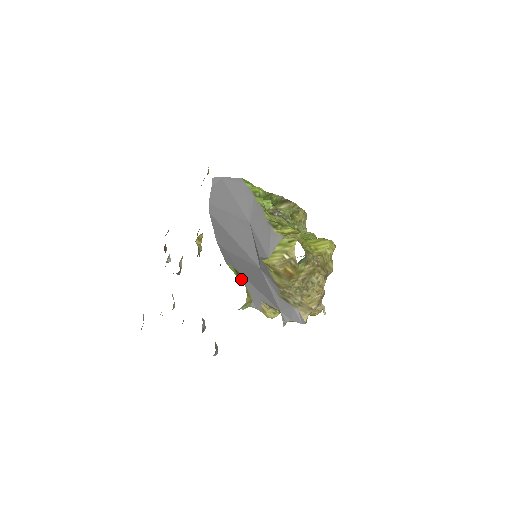
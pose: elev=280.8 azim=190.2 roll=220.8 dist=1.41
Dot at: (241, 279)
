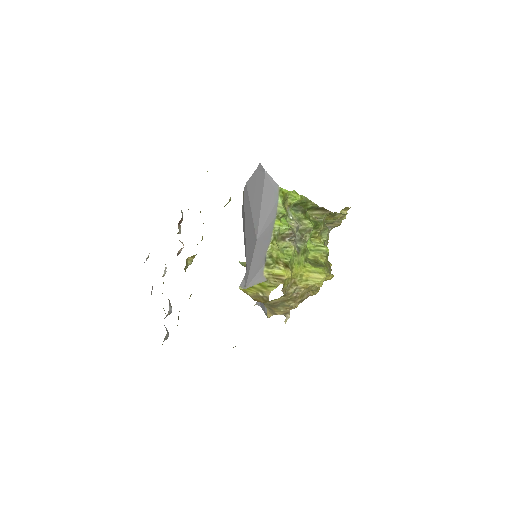
Dot at: occluded
